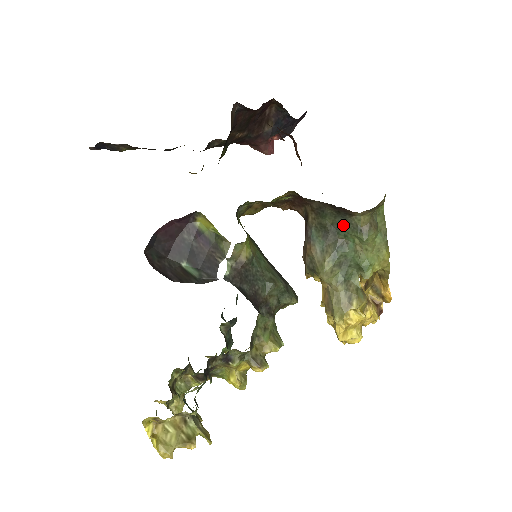
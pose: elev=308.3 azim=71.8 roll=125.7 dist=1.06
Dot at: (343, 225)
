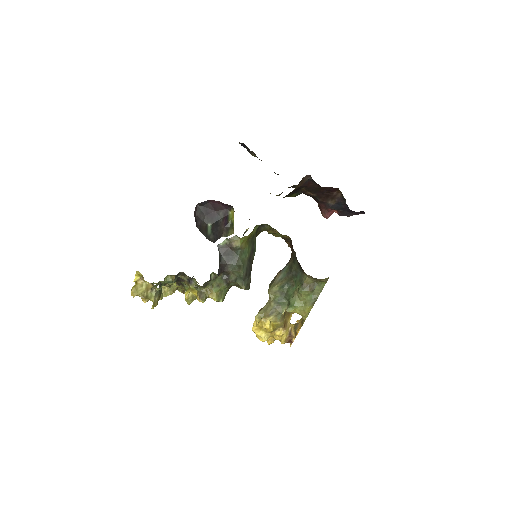
Dot at: (298, 275)
